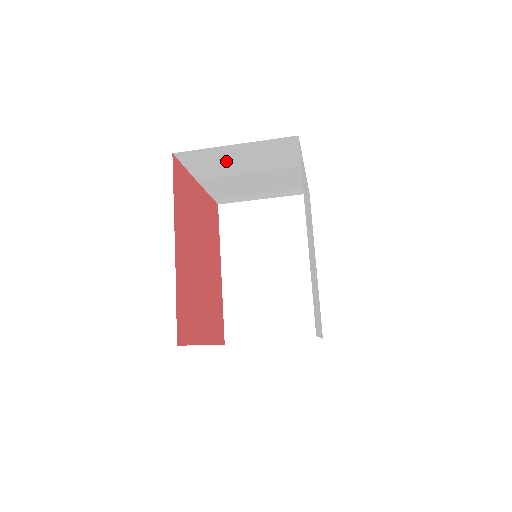
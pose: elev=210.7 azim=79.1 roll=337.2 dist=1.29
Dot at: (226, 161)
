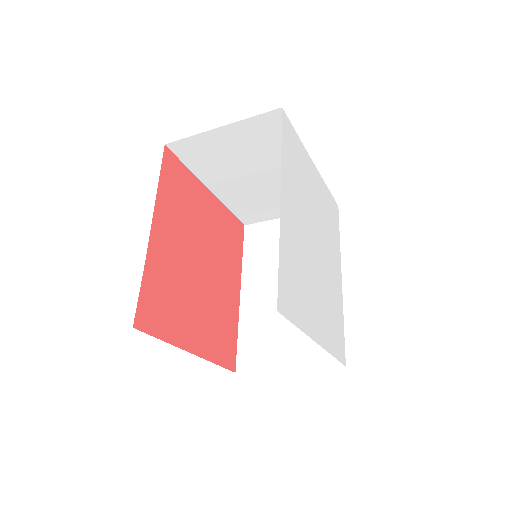
Dot at: (223, 154)
